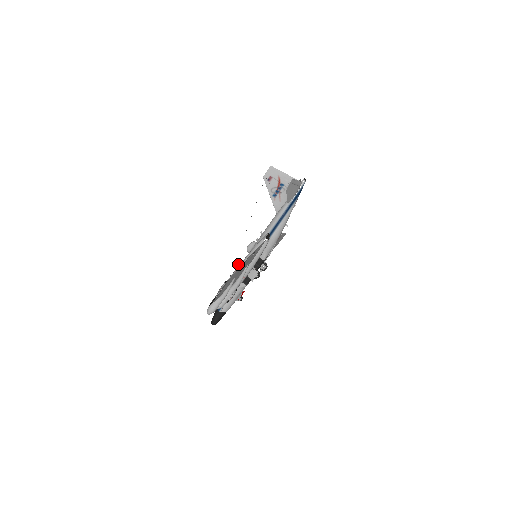
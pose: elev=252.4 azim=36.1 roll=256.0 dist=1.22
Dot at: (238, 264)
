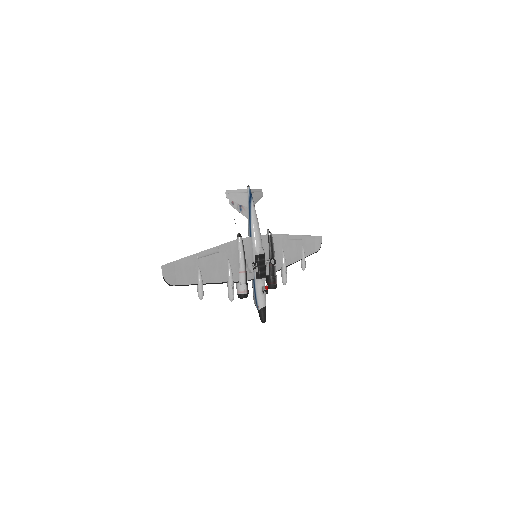
Dot at: occluded
